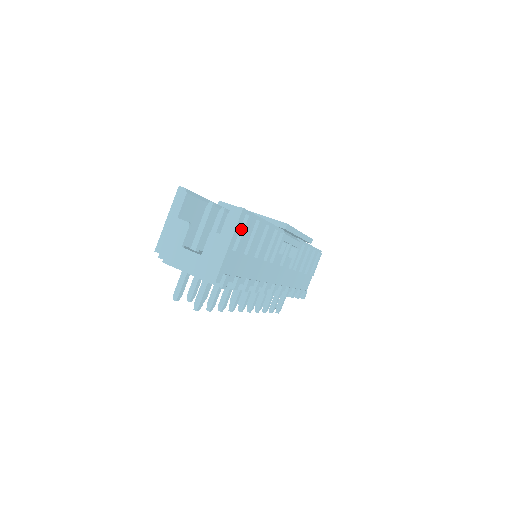
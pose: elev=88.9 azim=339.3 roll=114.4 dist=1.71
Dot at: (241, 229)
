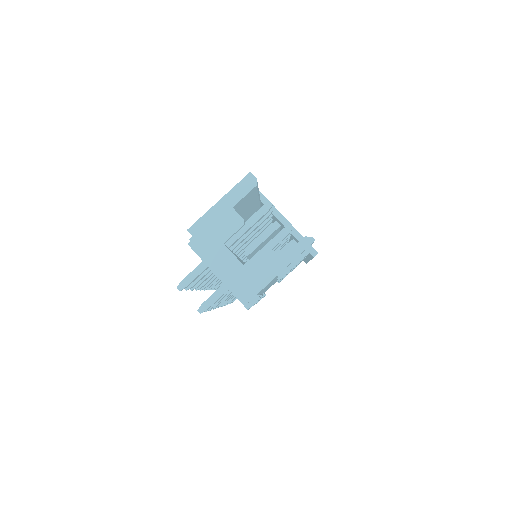
Dot at: (298, 258)
